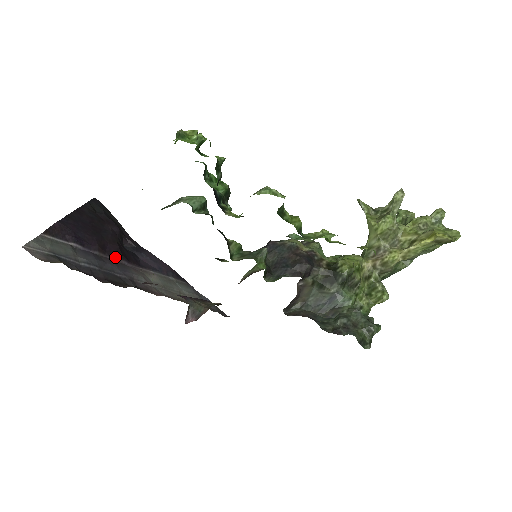
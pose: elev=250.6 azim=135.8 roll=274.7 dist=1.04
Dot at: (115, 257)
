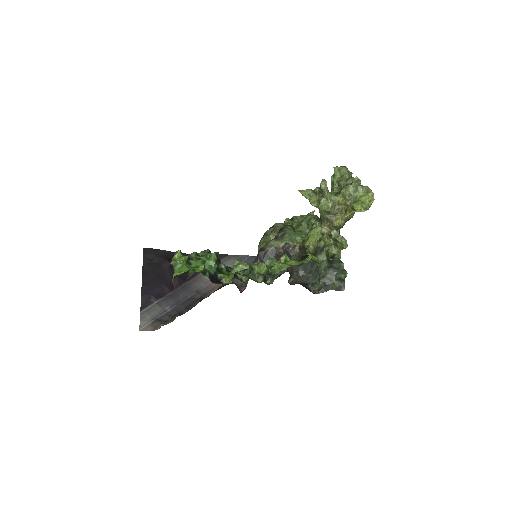
Dot at: (180, 285)
